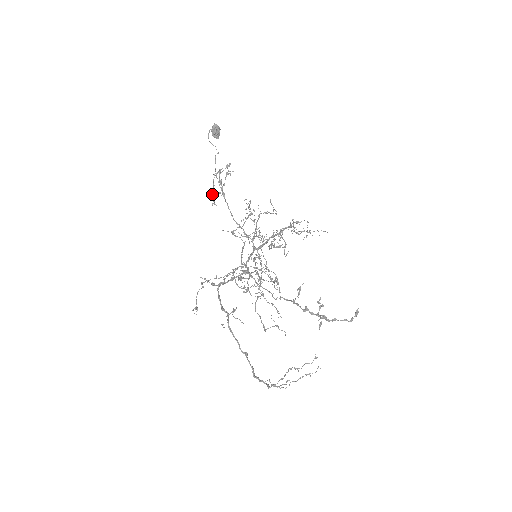
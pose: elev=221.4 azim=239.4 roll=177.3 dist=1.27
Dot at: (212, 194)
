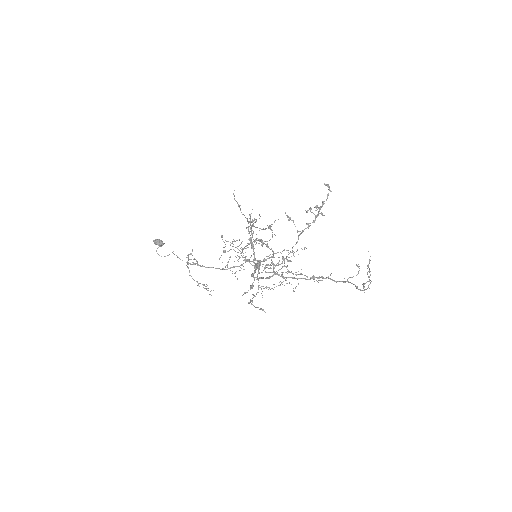
Dot at: occluded
